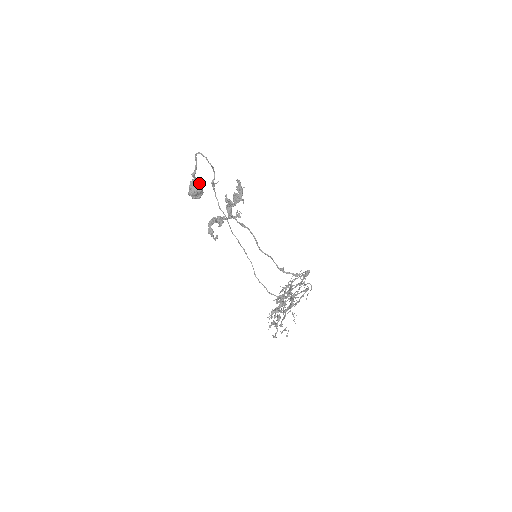
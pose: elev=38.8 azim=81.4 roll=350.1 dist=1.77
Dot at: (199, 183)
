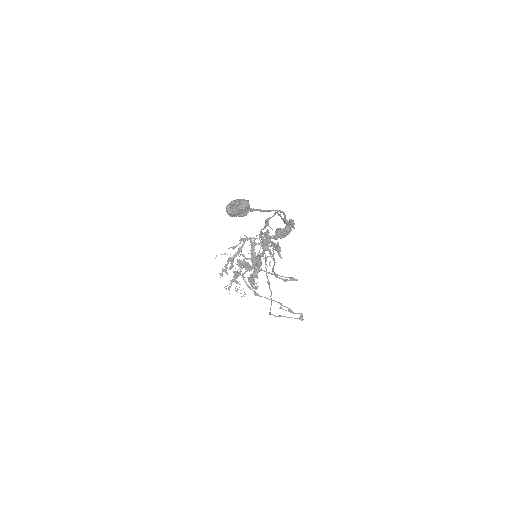
Dot at: (248, 209)
